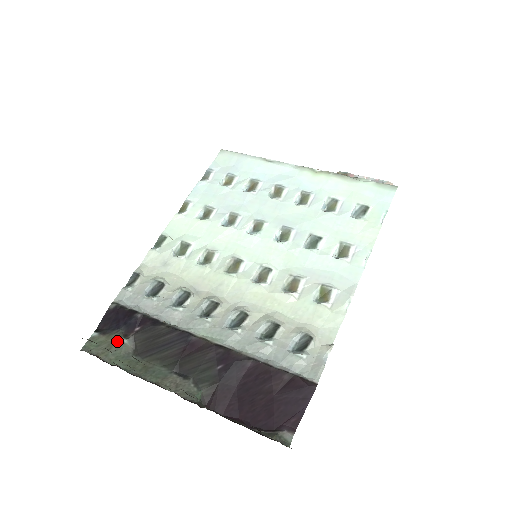
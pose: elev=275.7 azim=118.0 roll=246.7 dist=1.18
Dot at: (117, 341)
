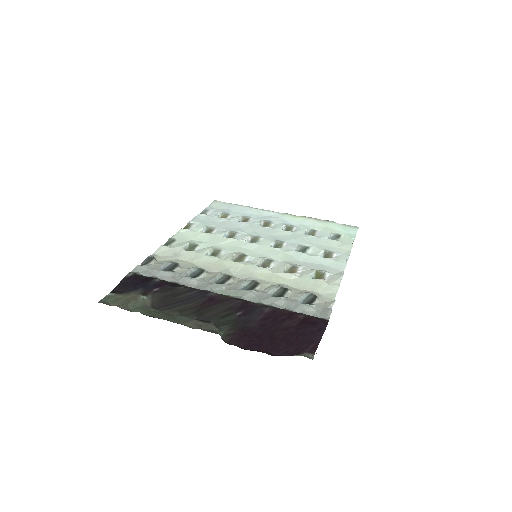
Dot at: (136, 297)
